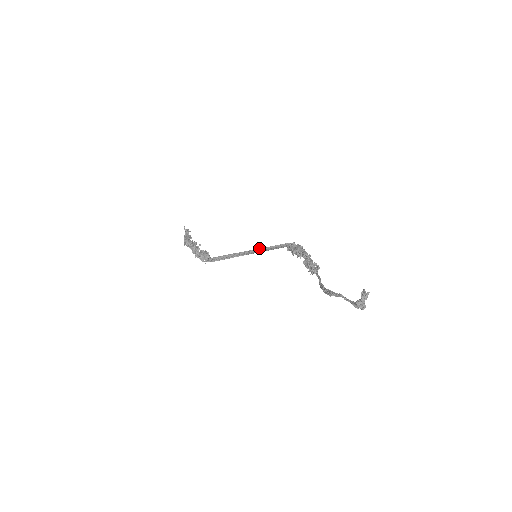
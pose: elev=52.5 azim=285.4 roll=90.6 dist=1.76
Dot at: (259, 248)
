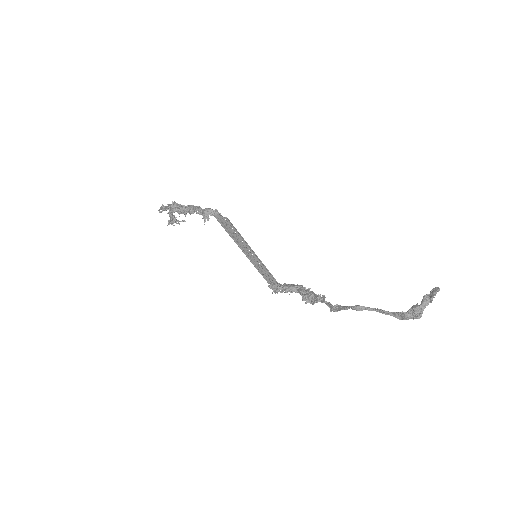
Dot at: (254, 257)
